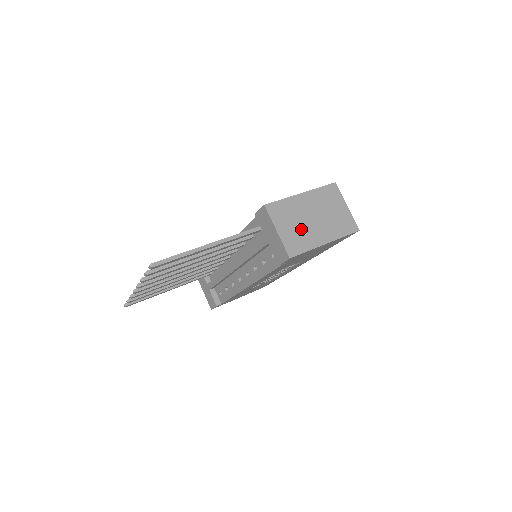
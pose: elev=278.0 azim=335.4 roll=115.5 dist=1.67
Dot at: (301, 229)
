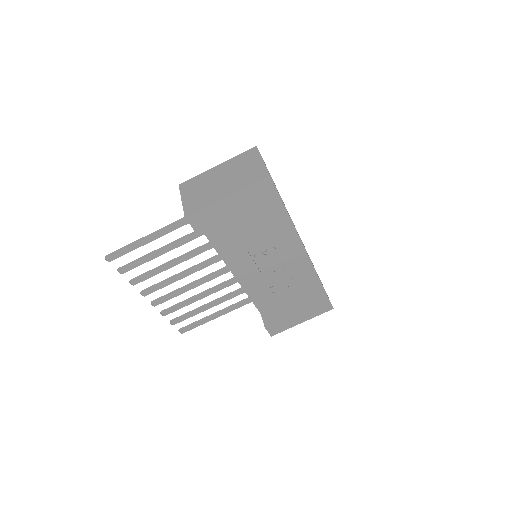
Dot at: (205, 192)
